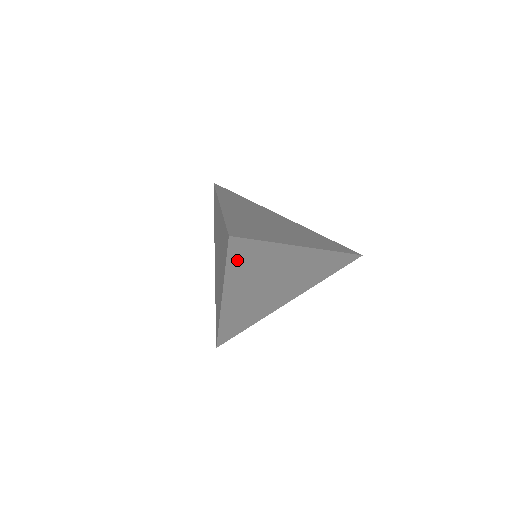
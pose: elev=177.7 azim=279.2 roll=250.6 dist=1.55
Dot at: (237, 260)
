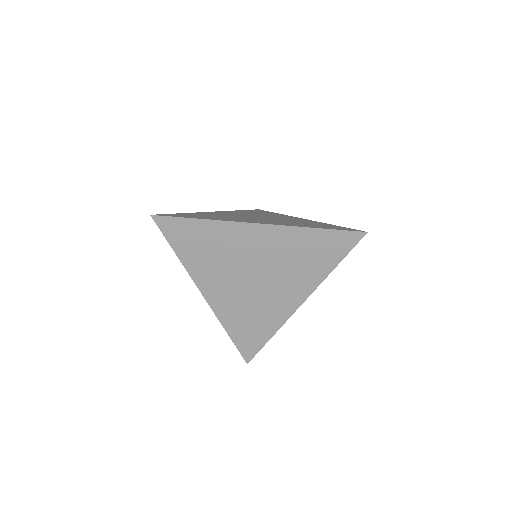
Dot at: (182, 243)
